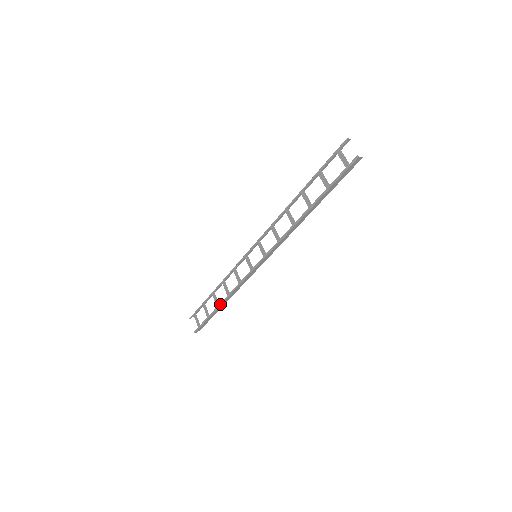
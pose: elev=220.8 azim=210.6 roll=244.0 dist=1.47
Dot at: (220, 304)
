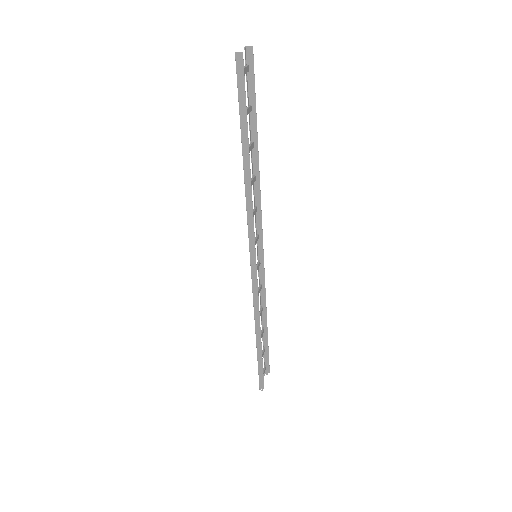
Dot at: (256, 338)
